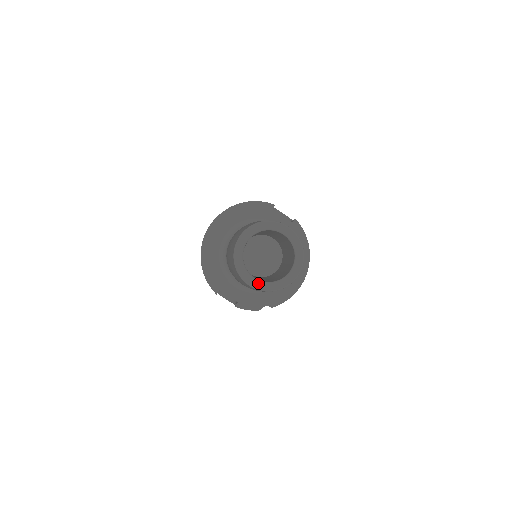
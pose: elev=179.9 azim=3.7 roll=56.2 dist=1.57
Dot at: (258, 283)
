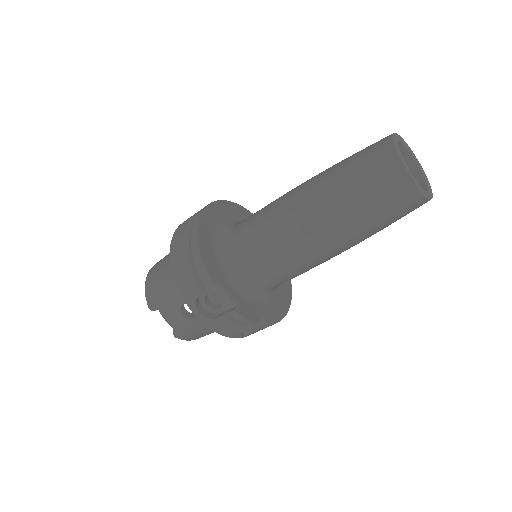
Dot at: occluded
